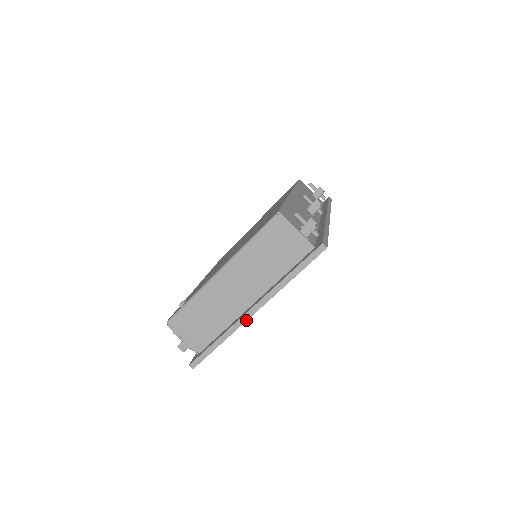
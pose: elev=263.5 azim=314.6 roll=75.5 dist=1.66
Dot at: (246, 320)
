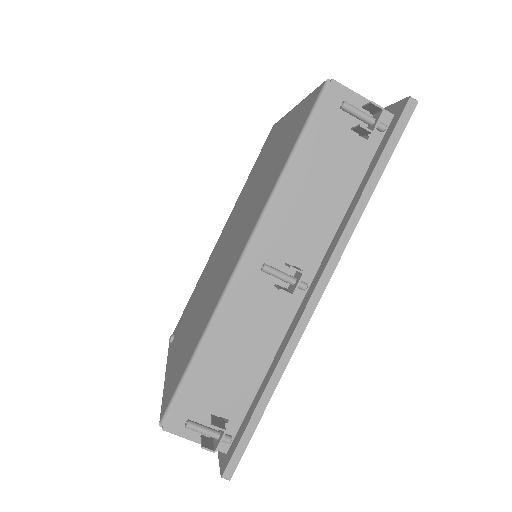
Dot at: occluded
